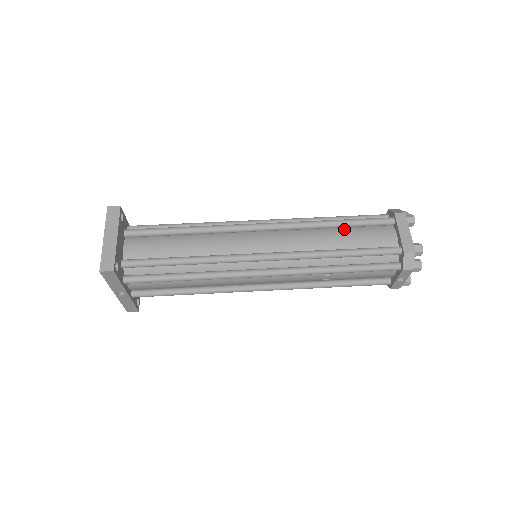
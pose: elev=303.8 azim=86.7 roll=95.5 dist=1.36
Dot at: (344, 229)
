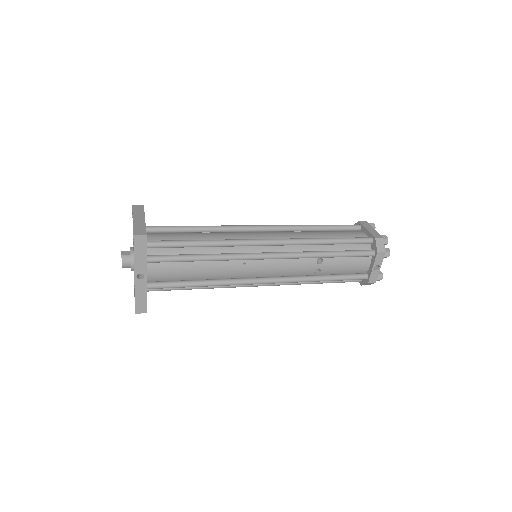
Dot at: (325, 231)
